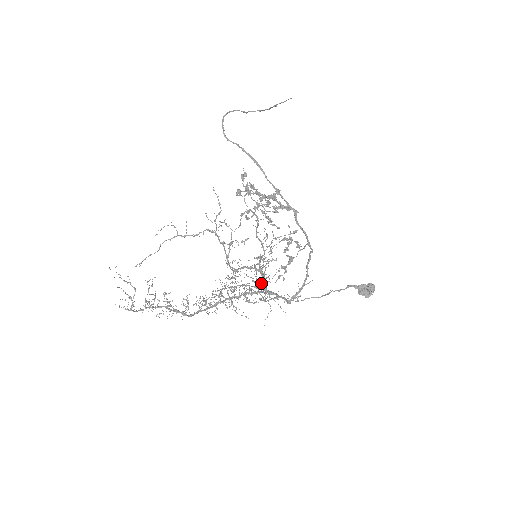
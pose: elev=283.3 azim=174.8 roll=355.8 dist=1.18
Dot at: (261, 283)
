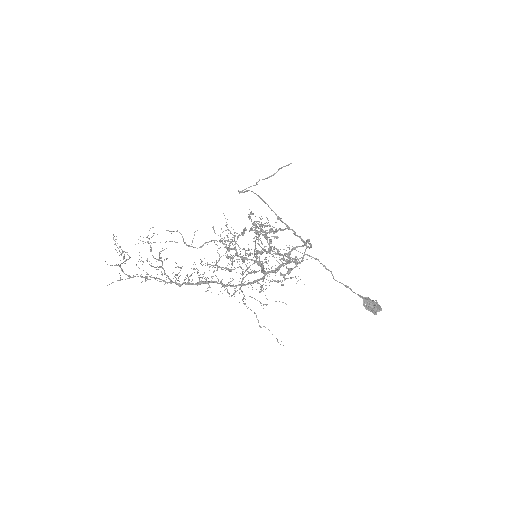
Dot at: occluded
